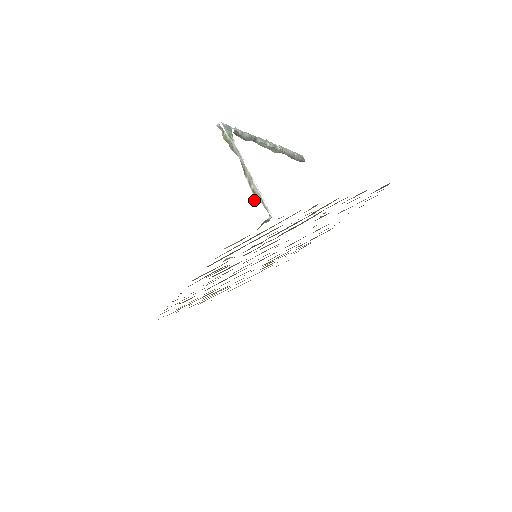
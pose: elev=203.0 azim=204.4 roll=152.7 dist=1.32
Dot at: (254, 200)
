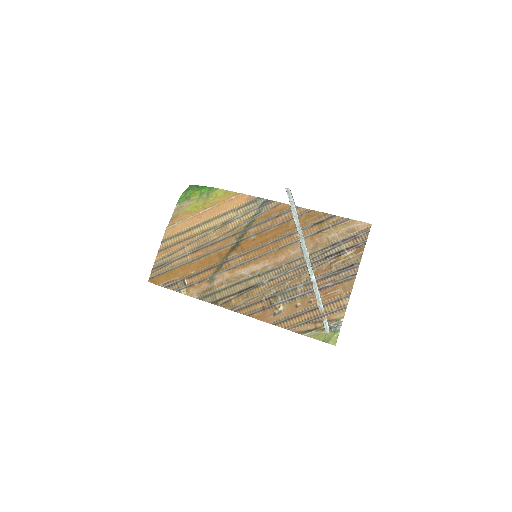
Dot at: occluded
